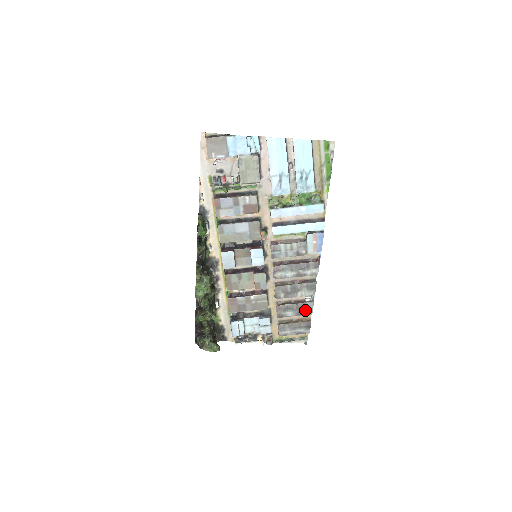
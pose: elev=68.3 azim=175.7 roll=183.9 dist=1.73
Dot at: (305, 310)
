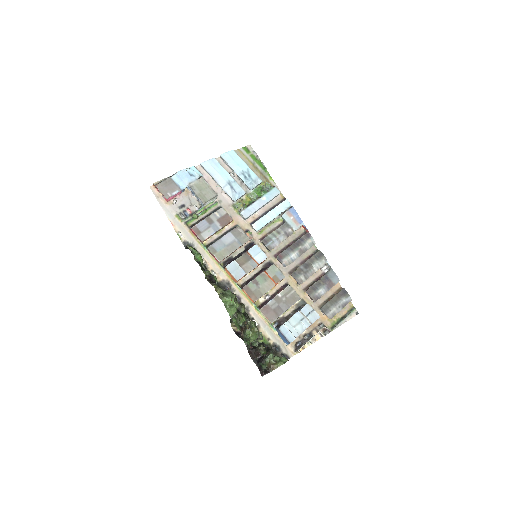
Dot at: (331, 280)
